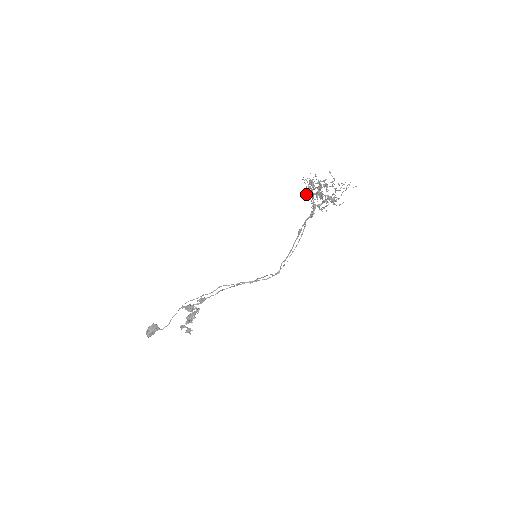
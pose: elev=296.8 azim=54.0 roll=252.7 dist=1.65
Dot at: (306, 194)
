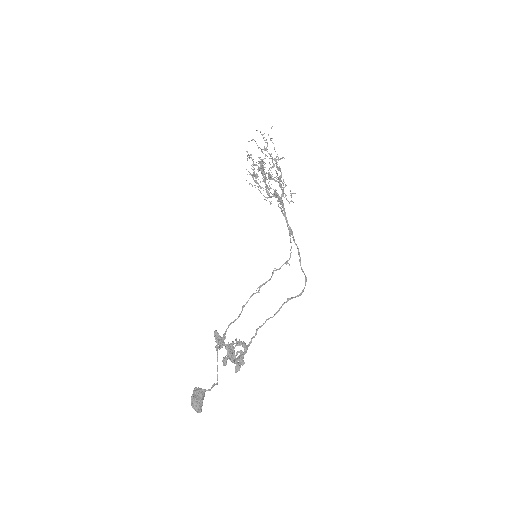
Dot at: occluded
